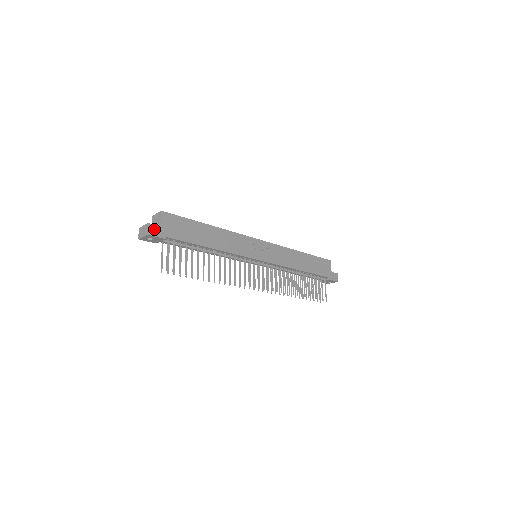
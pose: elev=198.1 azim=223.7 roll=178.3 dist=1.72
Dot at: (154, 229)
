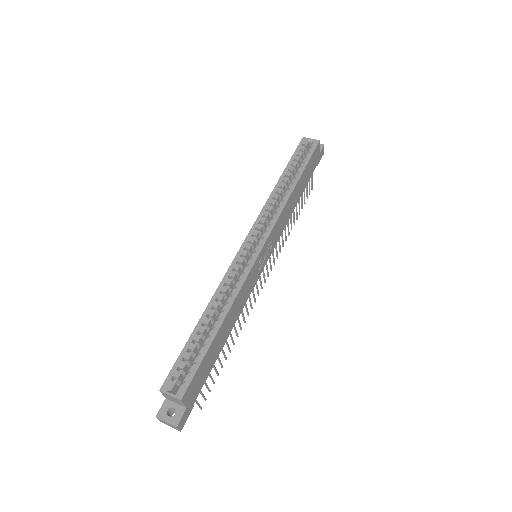
Dot at: (183, 420)
